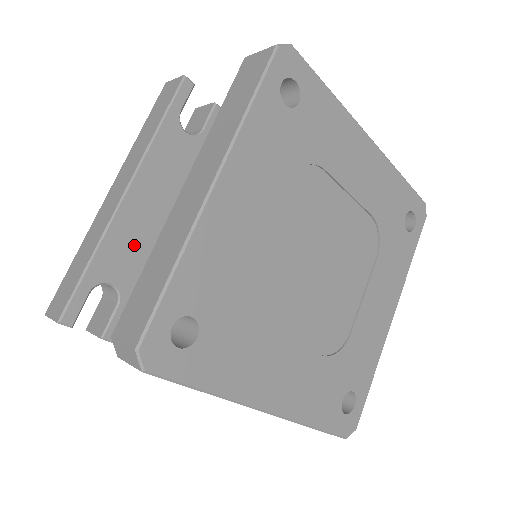
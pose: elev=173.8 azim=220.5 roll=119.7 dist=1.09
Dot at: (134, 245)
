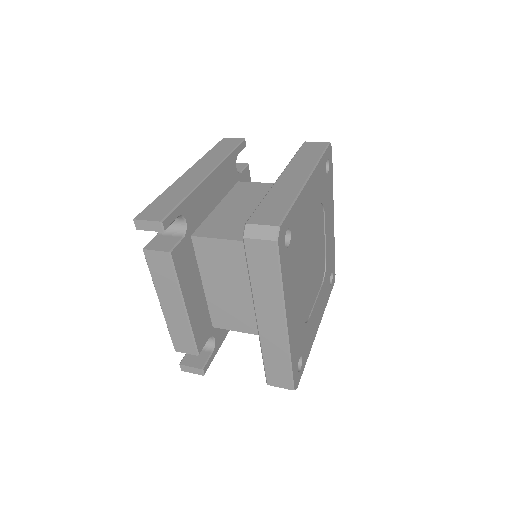
Dot at: (201, 208)
